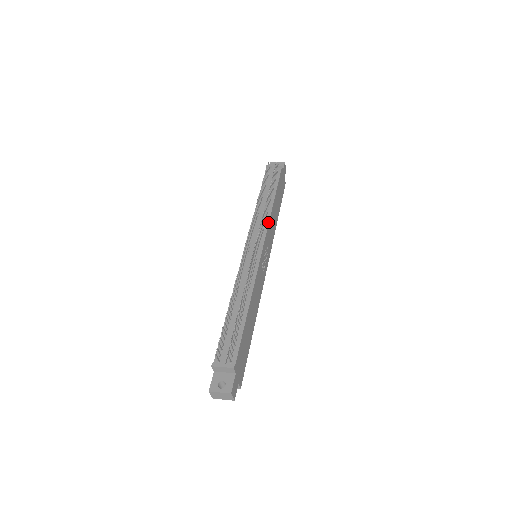
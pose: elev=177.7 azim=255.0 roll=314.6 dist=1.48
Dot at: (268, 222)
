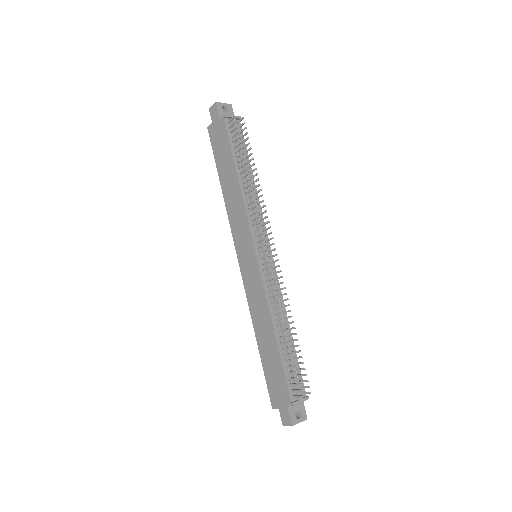
Dot at: occluded
